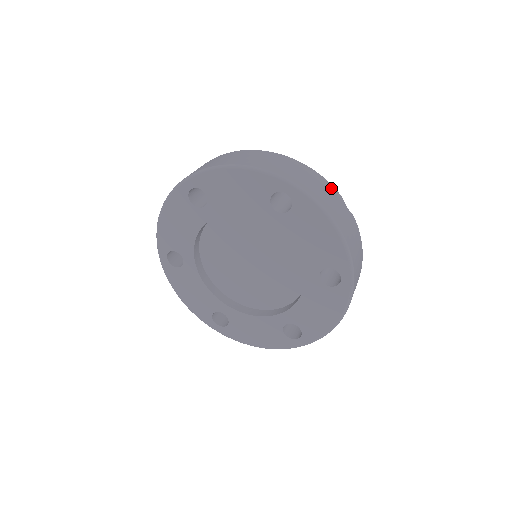
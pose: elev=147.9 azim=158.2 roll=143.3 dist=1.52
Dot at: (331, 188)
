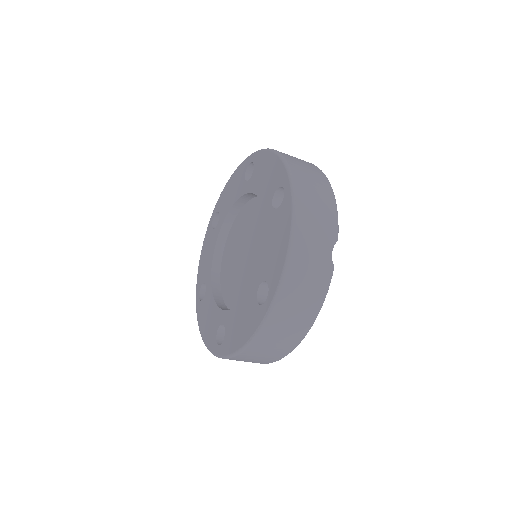
Dot at: (332, 224)
